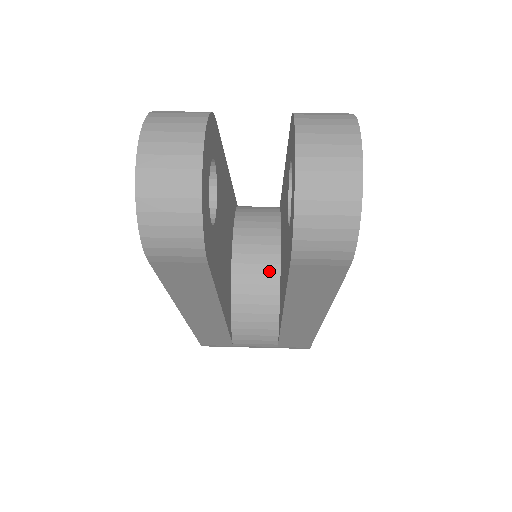
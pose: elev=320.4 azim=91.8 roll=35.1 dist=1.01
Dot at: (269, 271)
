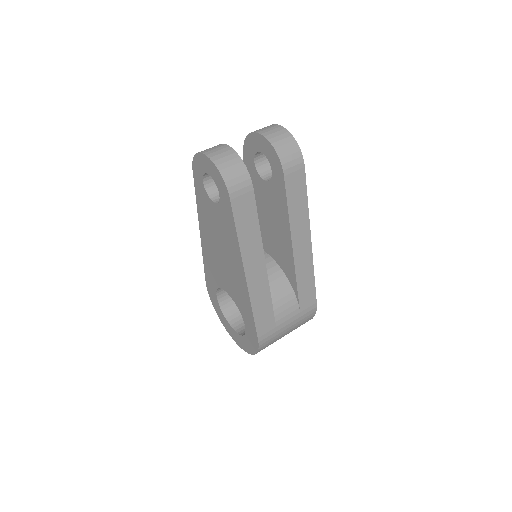
Dot at: (267, 262)
